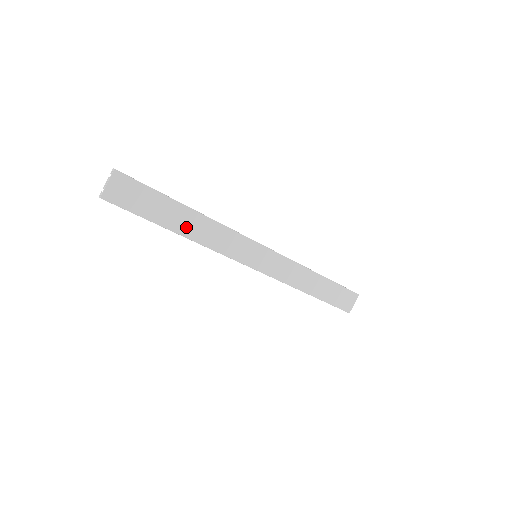
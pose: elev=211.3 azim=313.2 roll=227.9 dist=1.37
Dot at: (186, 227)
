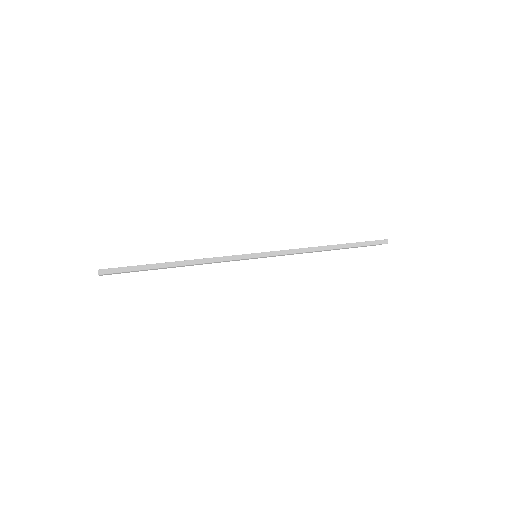
Dot at: occluded
